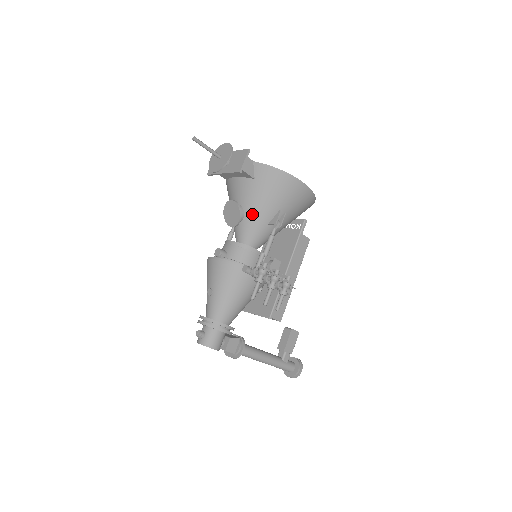
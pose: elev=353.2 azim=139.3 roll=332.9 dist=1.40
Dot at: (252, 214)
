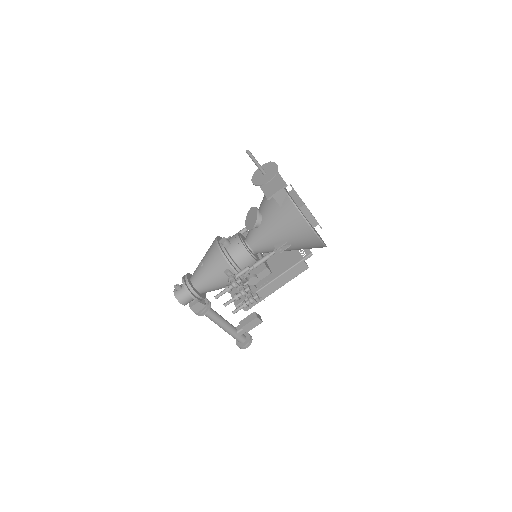
Dot at: (265, 230)
